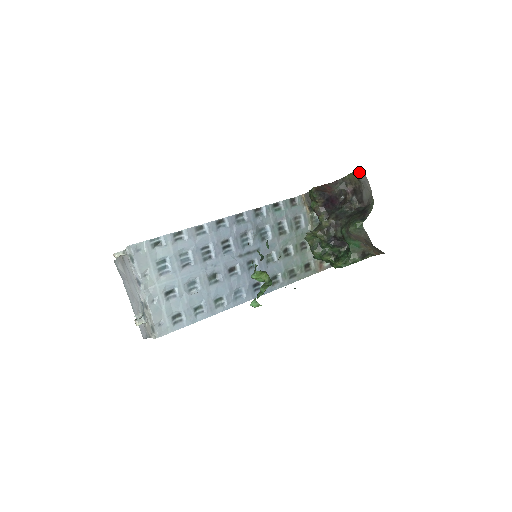
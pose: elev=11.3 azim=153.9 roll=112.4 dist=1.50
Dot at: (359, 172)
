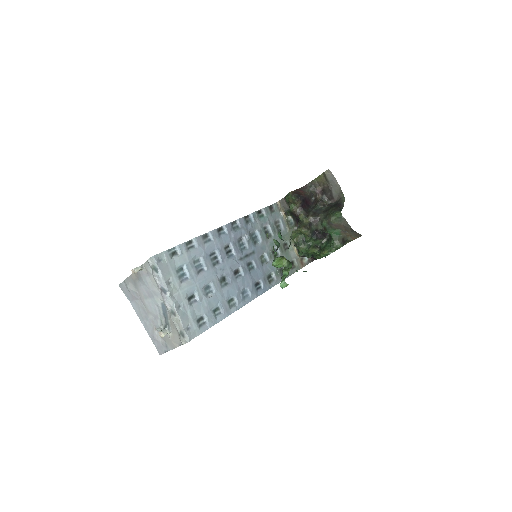
Dot at: (327, 173)
